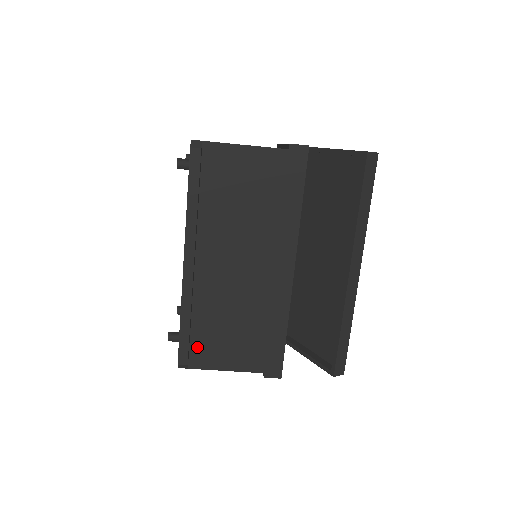
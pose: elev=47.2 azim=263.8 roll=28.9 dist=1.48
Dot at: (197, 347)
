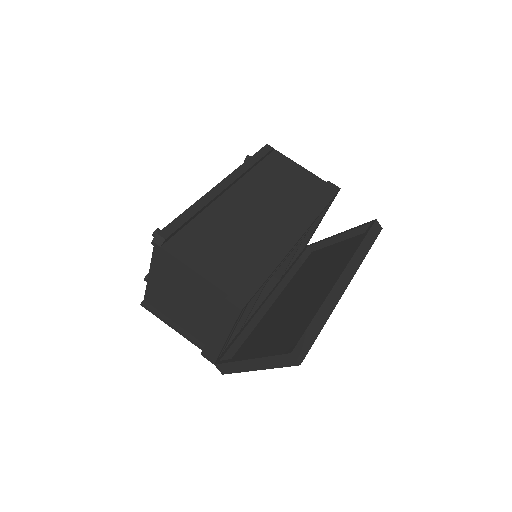
Dot at: (183, 237)
